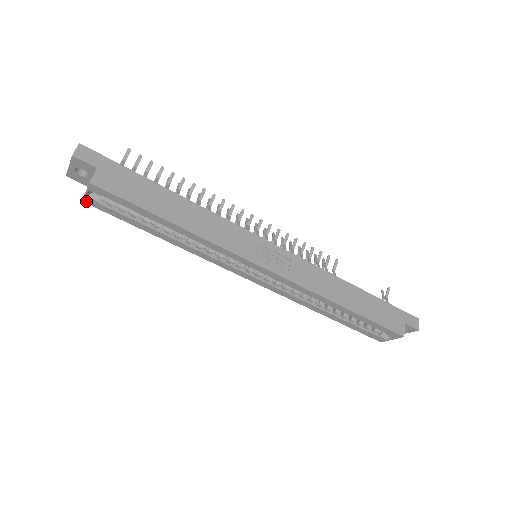
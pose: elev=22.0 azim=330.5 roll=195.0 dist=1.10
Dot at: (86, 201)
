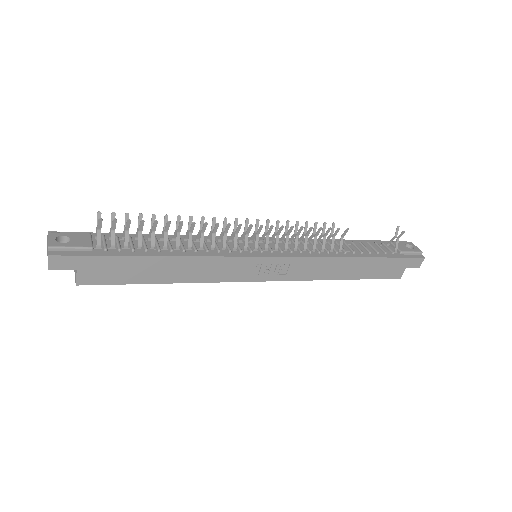
Dot at: occluded
